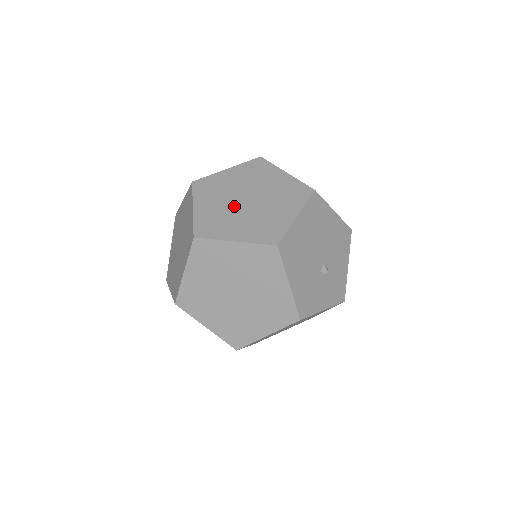
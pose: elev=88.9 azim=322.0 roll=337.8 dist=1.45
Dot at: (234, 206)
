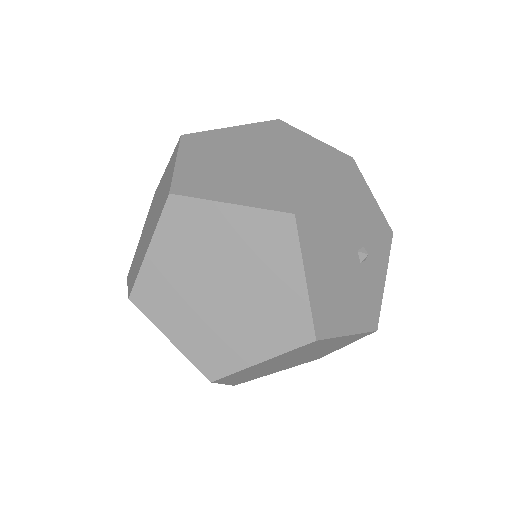
Dot at: (214, 309)
